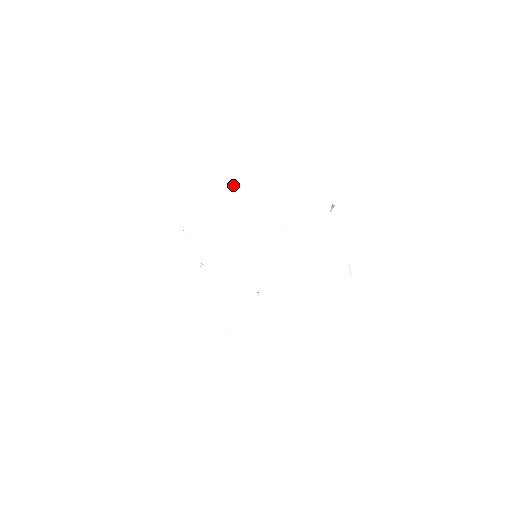
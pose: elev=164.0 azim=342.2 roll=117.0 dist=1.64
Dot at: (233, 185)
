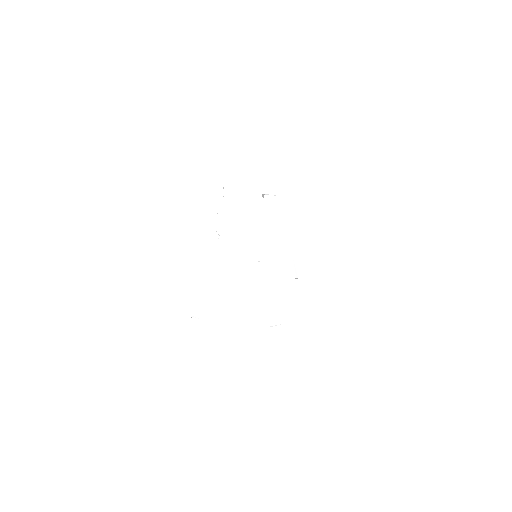
Dot at: occluded
